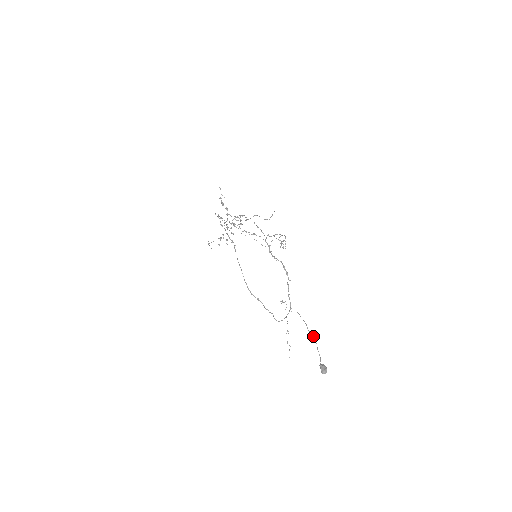
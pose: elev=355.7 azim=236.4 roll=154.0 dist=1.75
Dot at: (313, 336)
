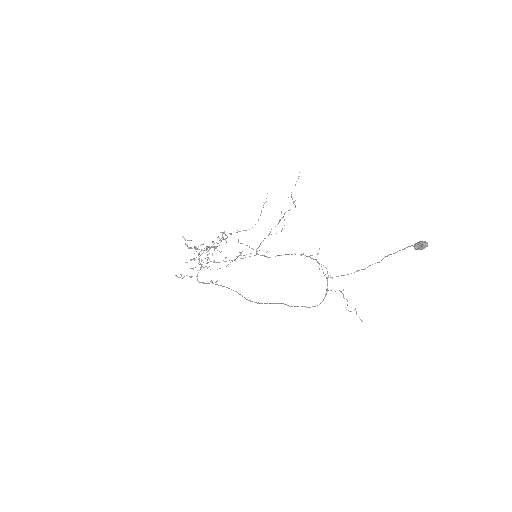
Dot at: (377, 262)
